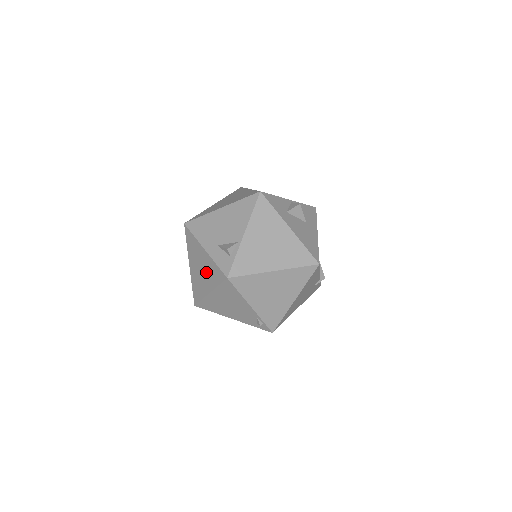
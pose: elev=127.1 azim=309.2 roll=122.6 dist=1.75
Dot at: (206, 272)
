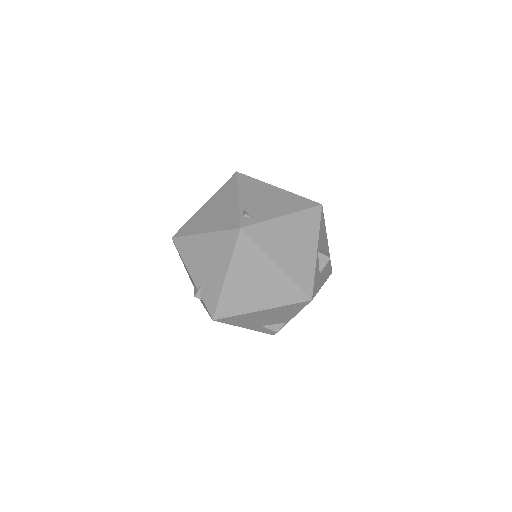
Dot at: occluded
